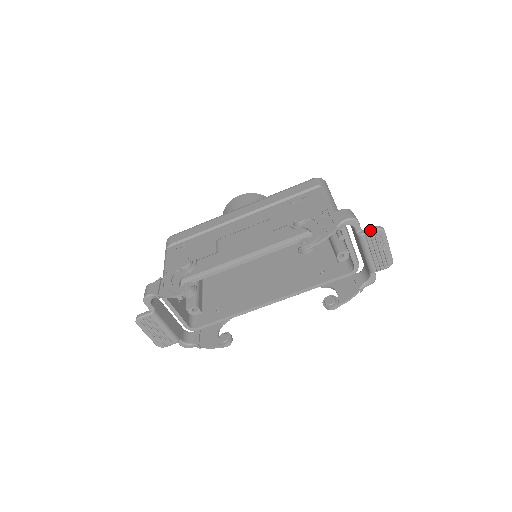
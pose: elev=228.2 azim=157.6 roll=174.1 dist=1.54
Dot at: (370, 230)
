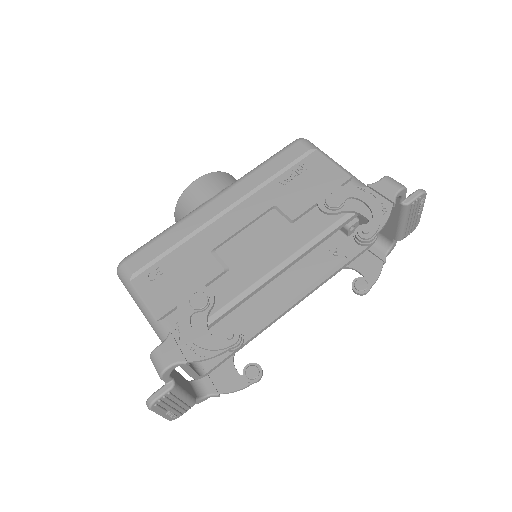
Dot at: (416, 196)
